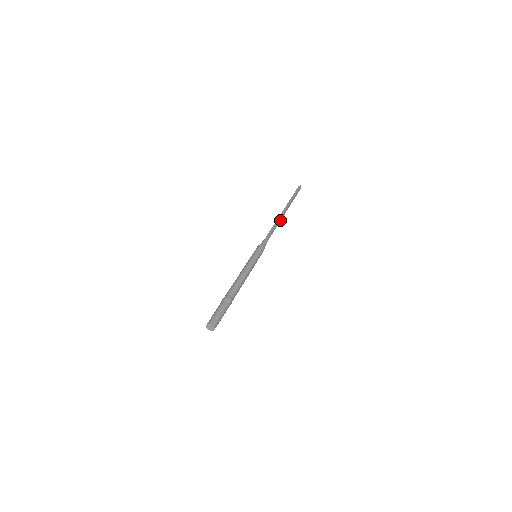
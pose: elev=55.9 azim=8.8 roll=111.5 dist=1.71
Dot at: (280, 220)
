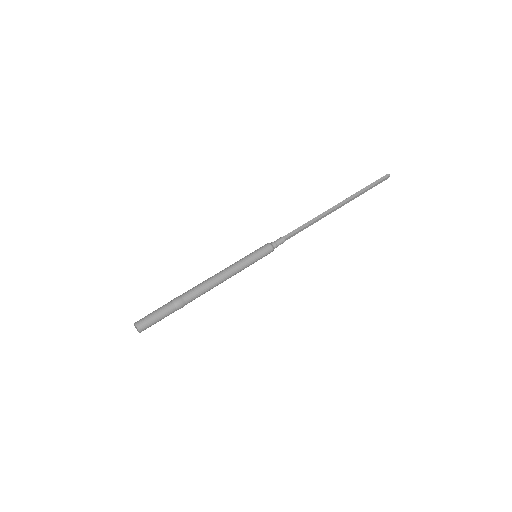
Dot at: (324, 216)
